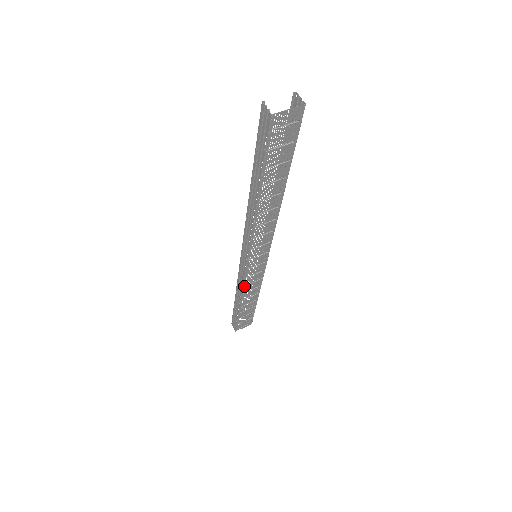
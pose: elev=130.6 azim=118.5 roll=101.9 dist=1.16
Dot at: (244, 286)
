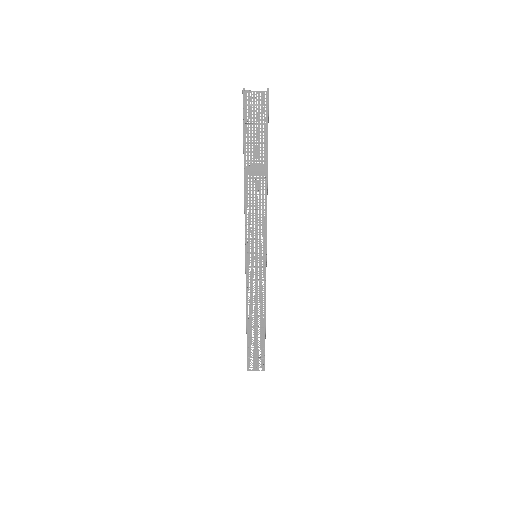
Dot at: (247, 292)
